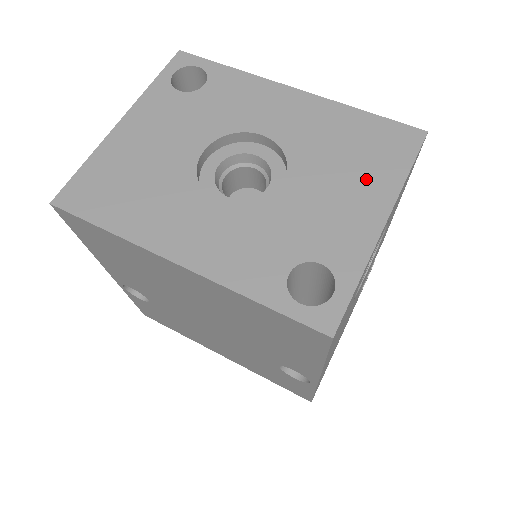
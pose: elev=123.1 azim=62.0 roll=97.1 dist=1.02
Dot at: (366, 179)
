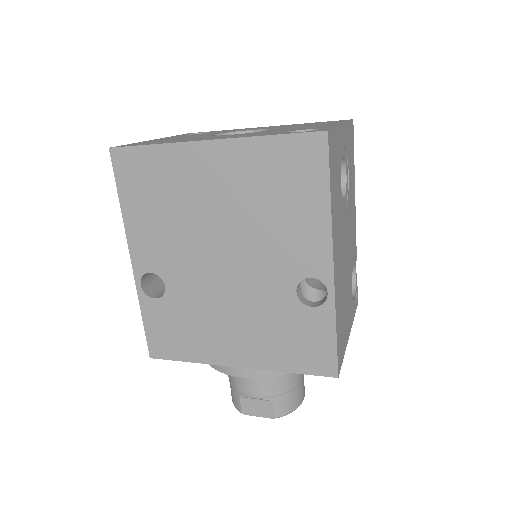
Dot at: (323, 124)
